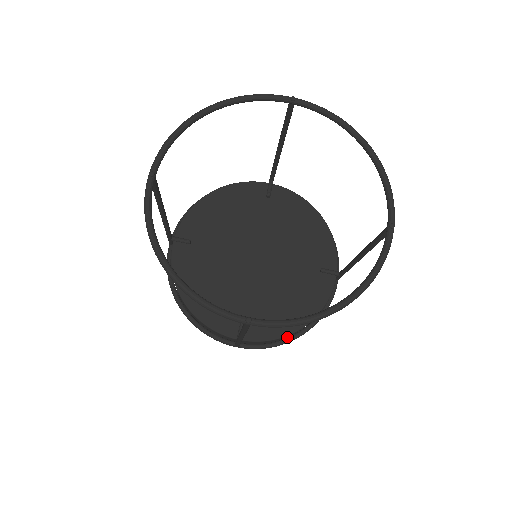
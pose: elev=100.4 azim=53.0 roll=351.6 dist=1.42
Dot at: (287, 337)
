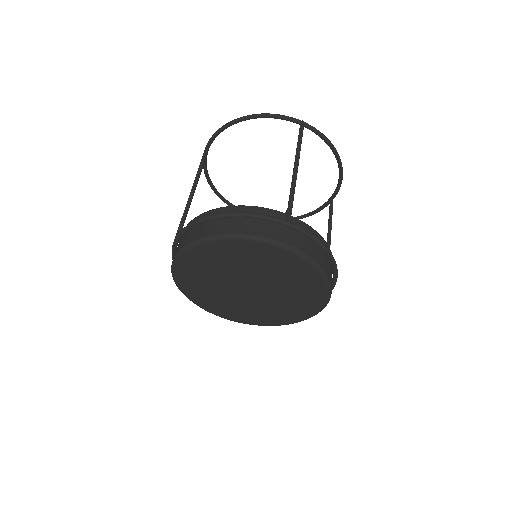
Dot at: (323, 250)
